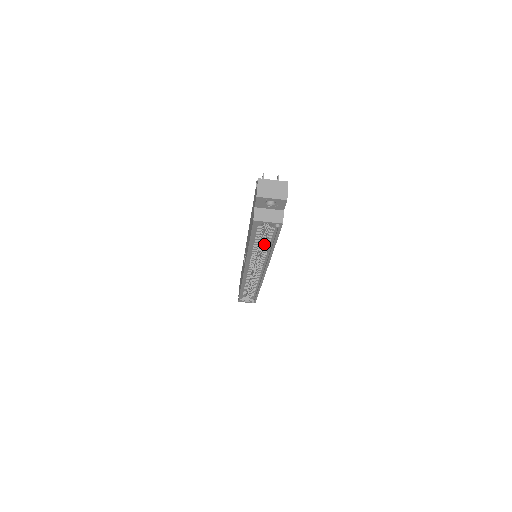
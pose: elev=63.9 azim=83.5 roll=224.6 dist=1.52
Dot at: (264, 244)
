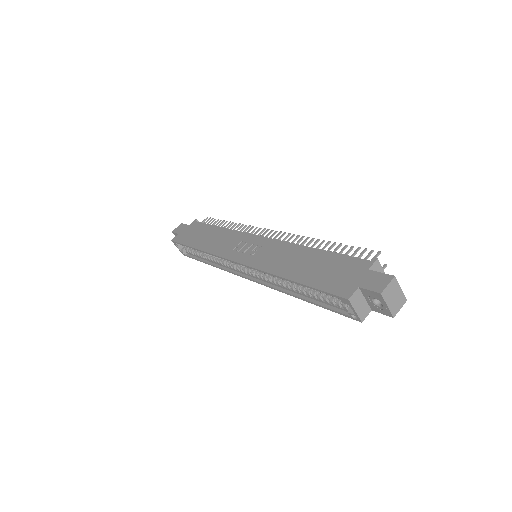
Dot at: (302, 289)
